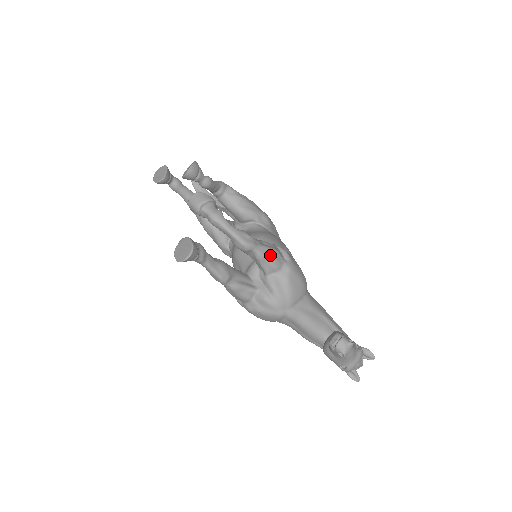
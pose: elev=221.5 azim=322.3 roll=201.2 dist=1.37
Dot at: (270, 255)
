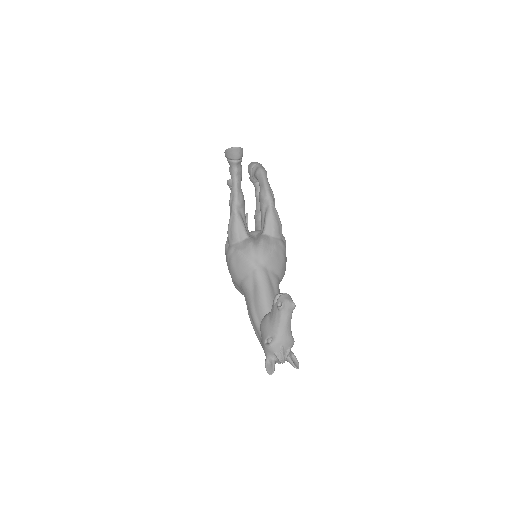
Dot at: (277, 219)
